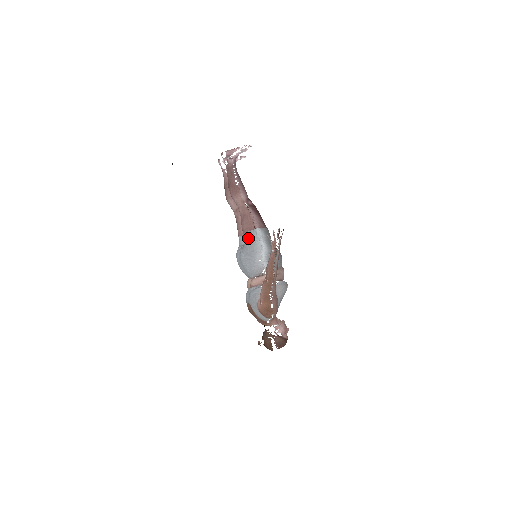
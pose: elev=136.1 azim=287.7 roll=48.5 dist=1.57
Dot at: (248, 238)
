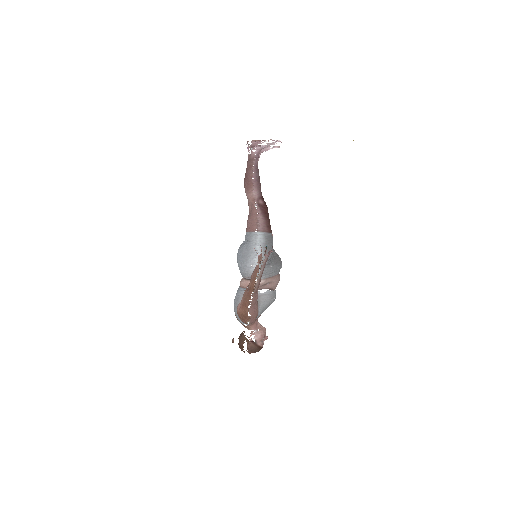
Dot at: (247, 239)
